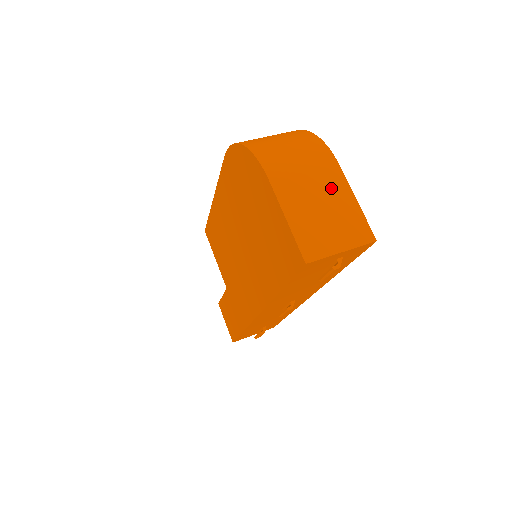
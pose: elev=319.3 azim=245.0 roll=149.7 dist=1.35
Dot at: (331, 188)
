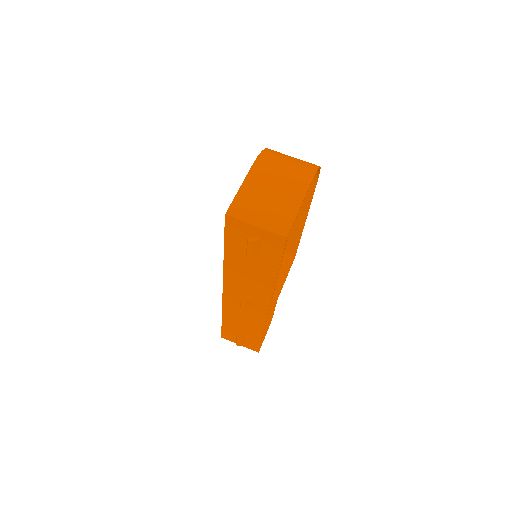
Dot at: (289, 192)
